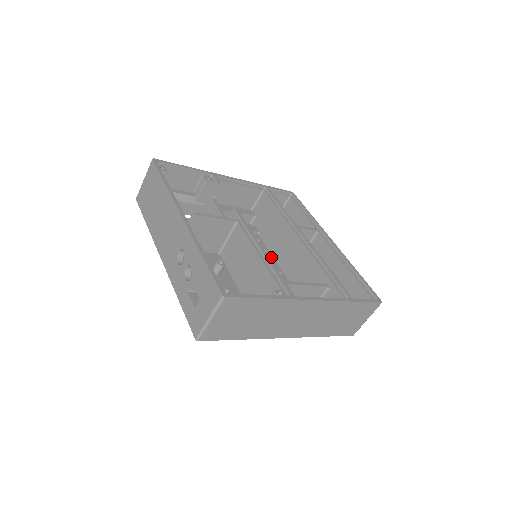
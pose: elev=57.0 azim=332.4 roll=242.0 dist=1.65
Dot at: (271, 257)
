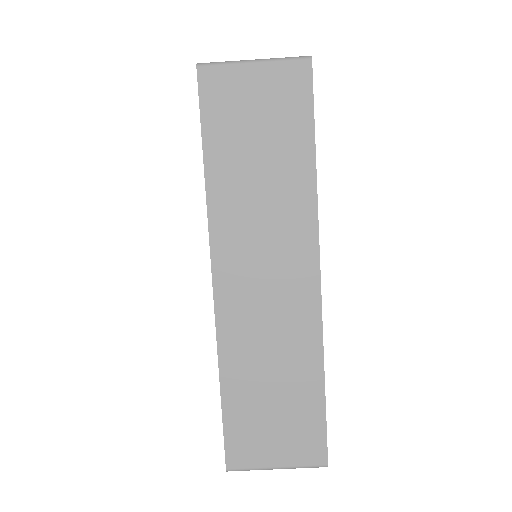
Dot at: occluded
